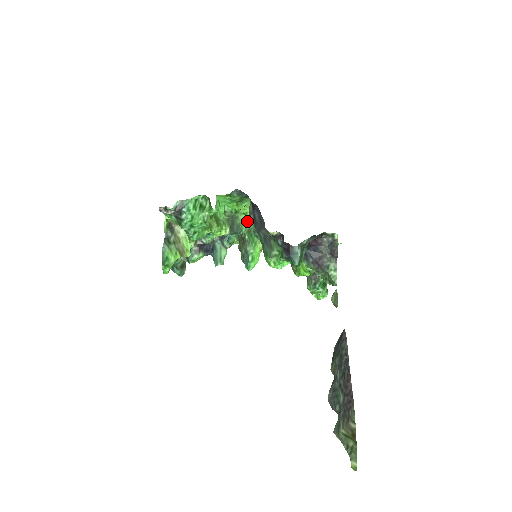
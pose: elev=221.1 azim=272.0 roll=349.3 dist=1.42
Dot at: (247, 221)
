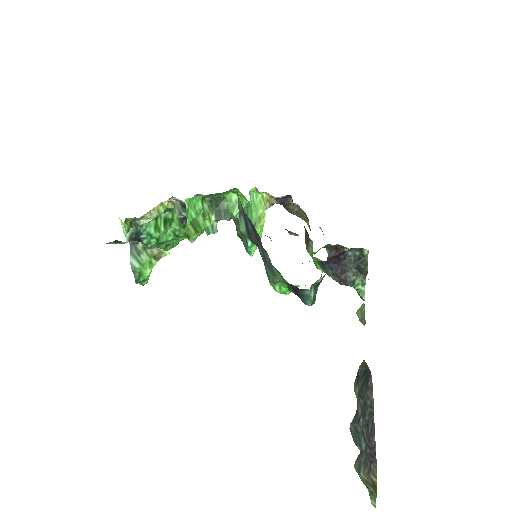
Dot at: occluded
